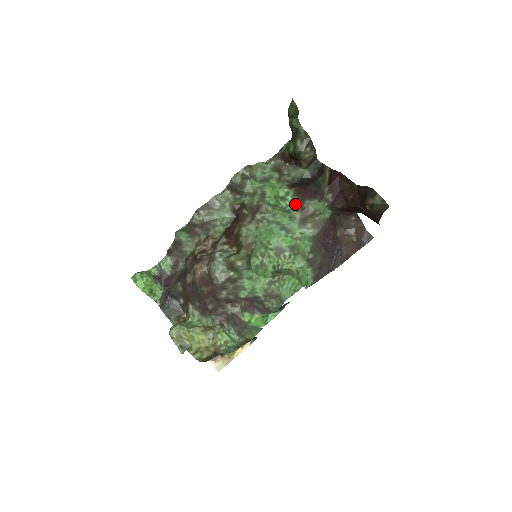
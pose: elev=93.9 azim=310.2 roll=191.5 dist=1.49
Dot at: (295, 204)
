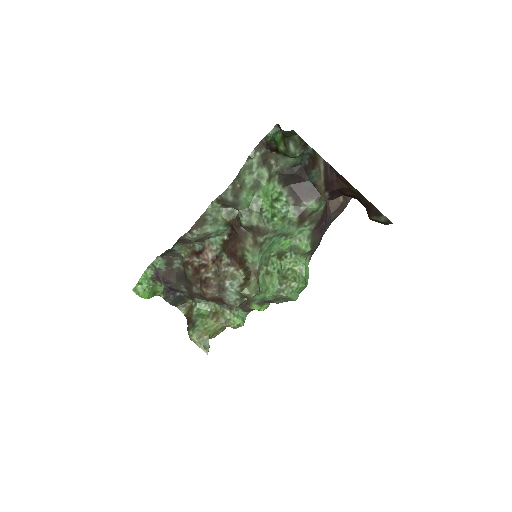
Dot at: (291, 206)
